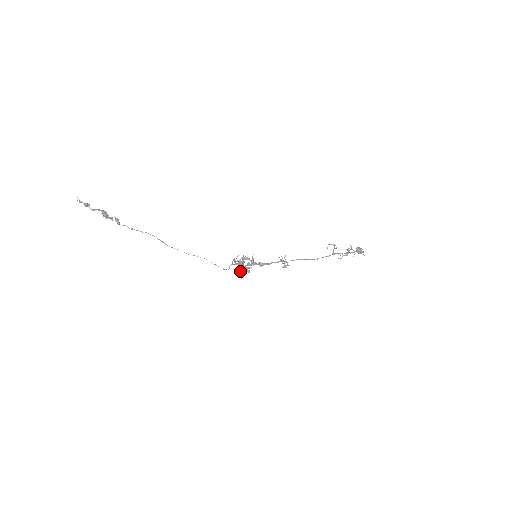
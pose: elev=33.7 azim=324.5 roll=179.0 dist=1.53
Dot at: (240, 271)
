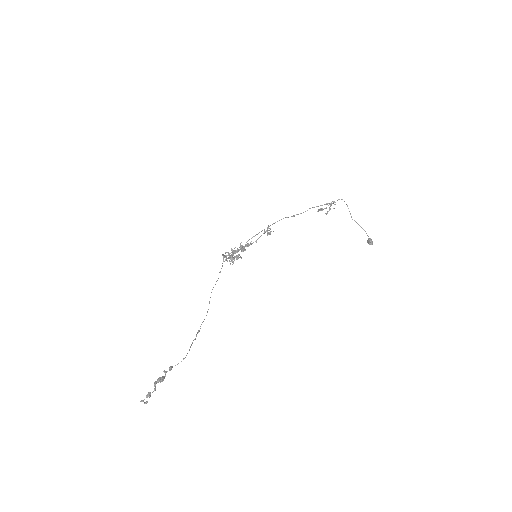
Dot at: occluded
